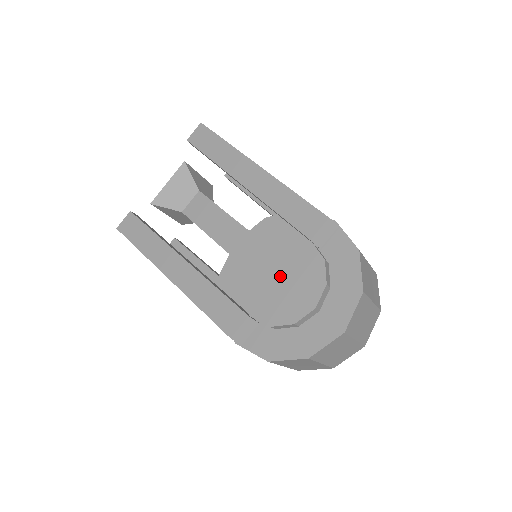
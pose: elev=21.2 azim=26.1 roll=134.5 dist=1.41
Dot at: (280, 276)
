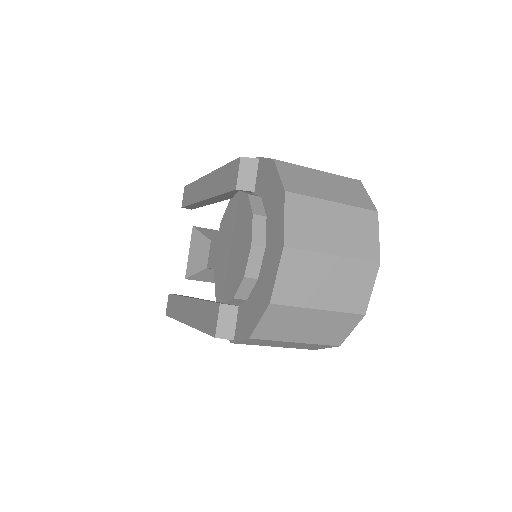
Dot at: (230, 244)
